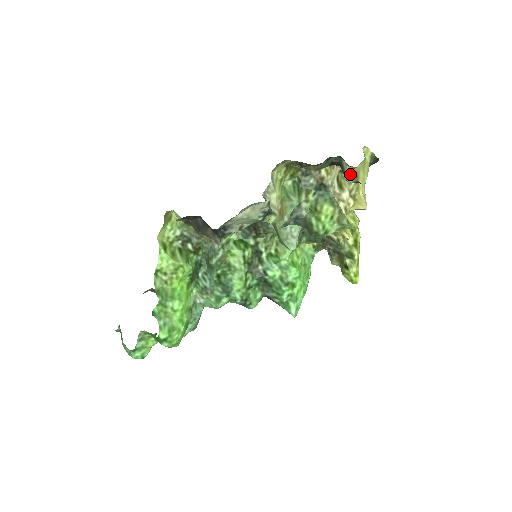
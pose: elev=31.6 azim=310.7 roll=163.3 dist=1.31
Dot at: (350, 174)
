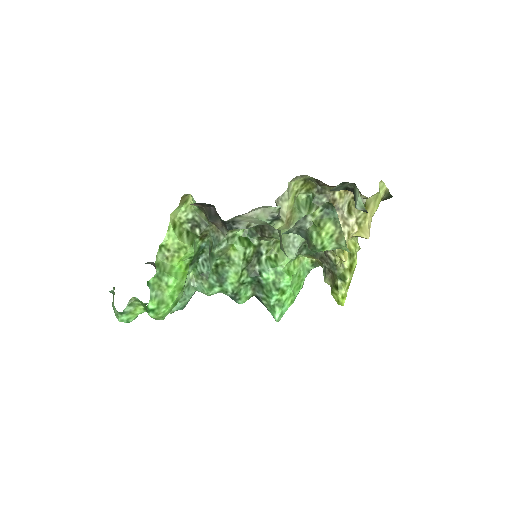
Dot at: (360, 202)
